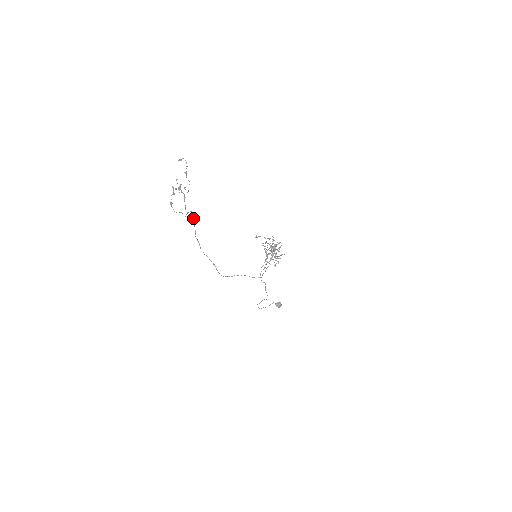
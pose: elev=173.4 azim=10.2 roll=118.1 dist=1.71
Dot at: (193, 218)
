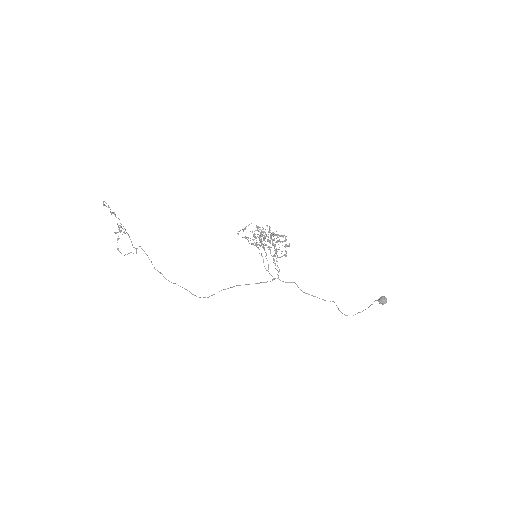
Dot at: occluded
